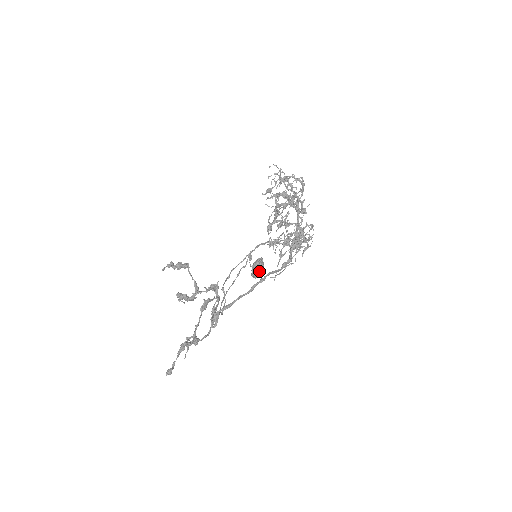
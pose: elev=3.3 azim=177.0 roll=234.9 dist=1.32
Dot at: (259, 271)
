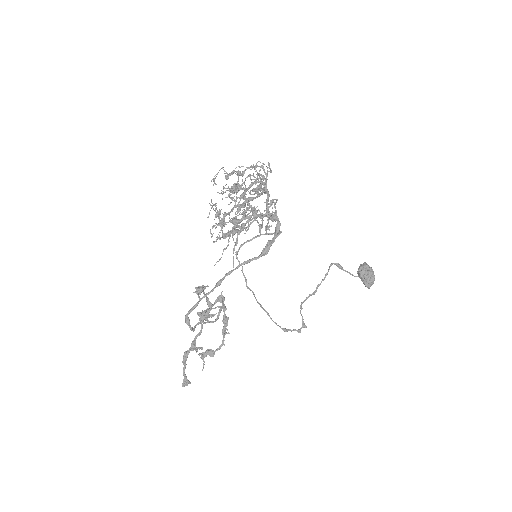
Dot at: (362, 278)
